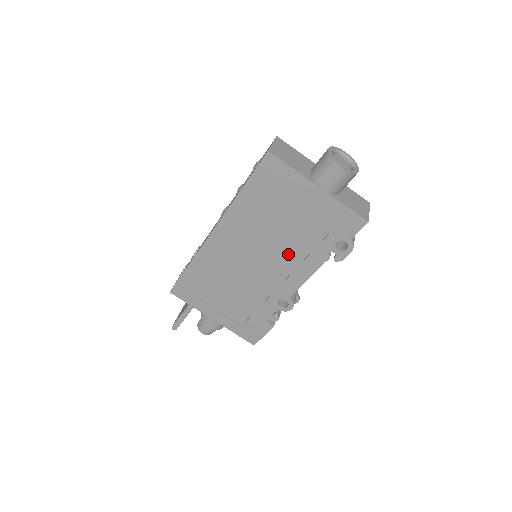
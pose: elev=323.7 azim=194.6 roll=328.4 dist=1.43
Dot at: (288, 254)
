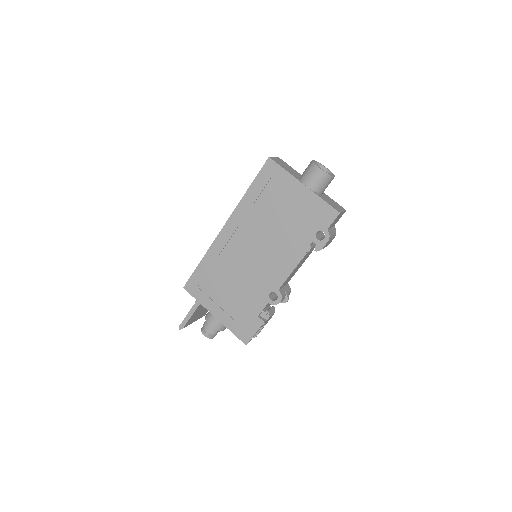
Dot at: (279, 246)
